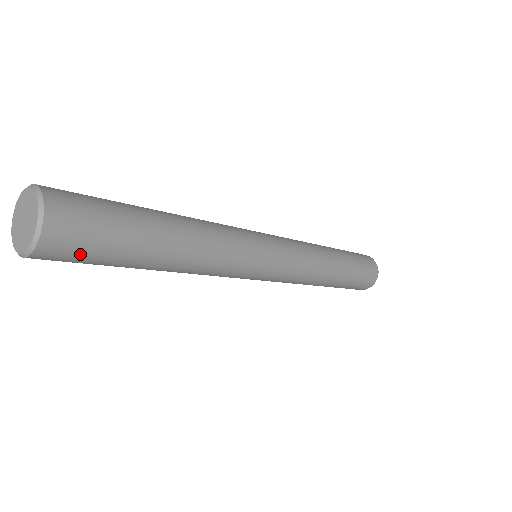
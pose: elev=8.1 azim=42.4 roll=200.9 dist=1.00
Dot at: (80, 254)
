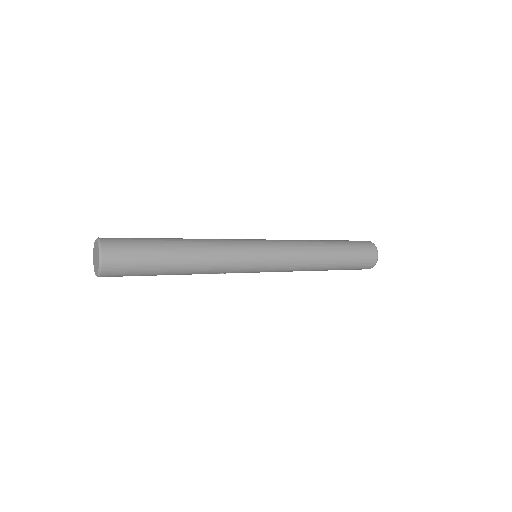
Dot at: (127, 265)
